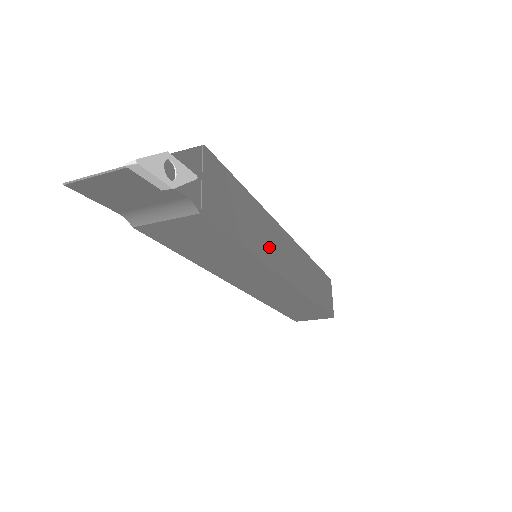
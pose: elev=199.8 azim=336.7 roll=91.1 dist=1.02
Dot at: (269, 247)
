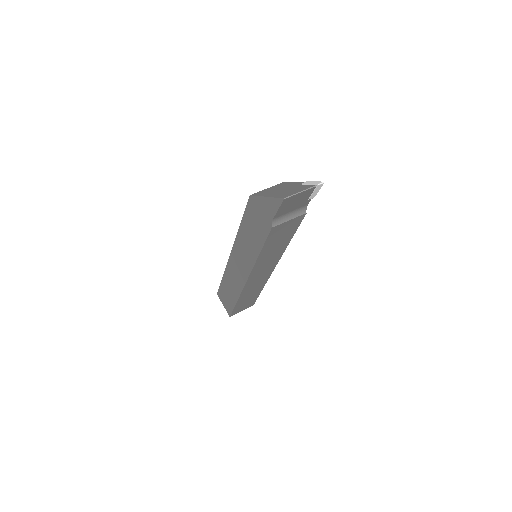
Dot at: occluded
